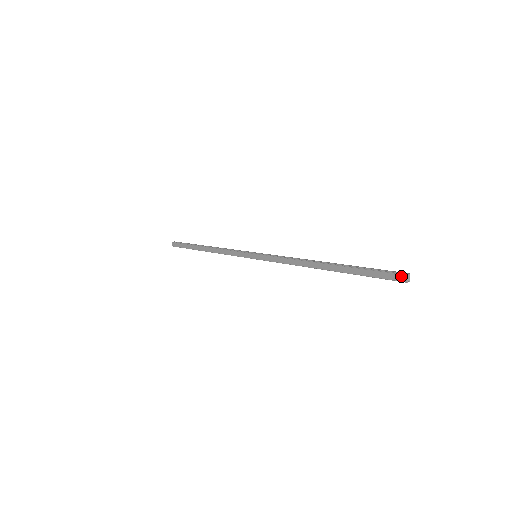
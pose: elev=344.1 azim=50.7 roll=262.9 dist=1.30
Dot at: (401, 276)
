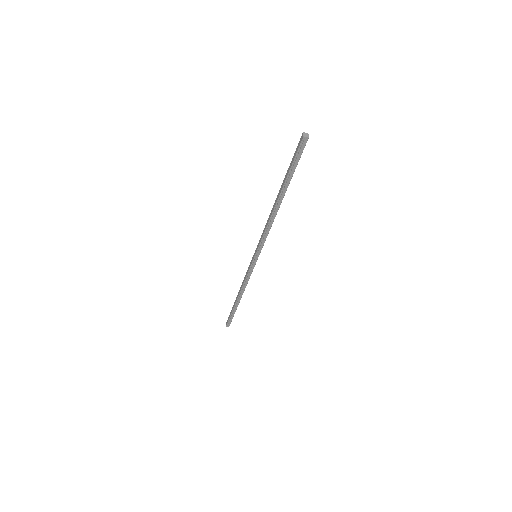
Dot at: (301, 137)
